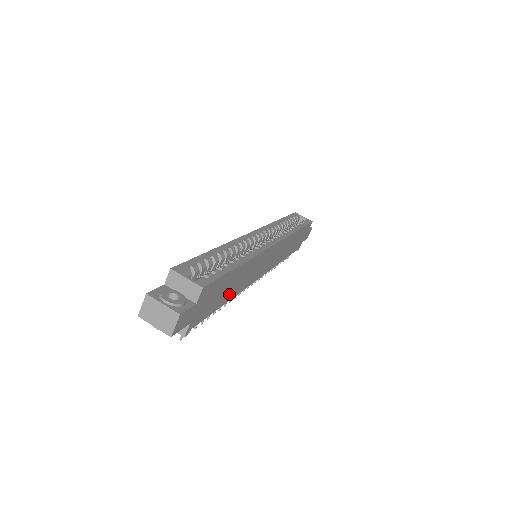
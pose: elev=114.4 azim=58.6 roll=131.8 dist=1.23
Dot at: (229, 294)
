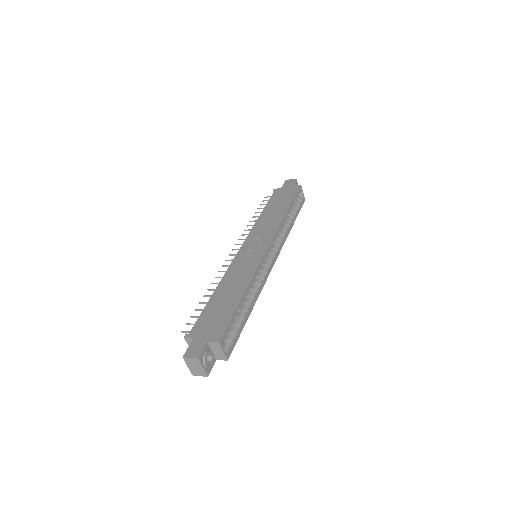
Dot at: occluded
